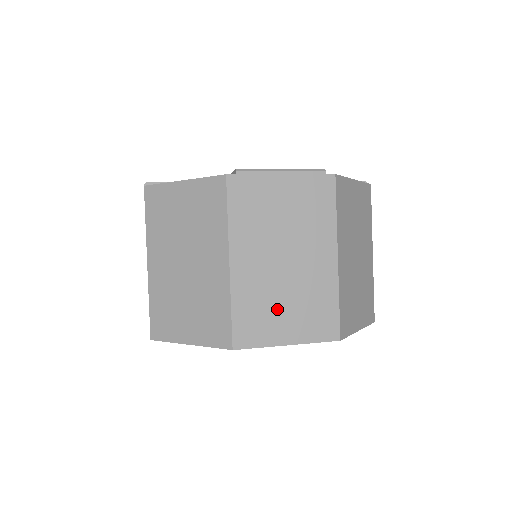
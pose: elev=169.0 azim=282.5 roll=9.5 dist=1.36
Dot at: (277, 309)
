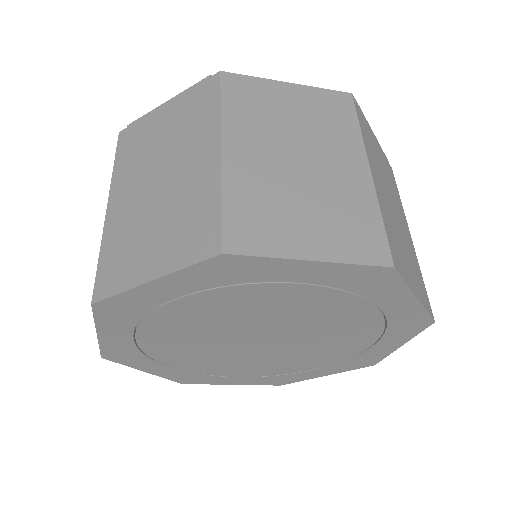
Dot at: (144, 238)
